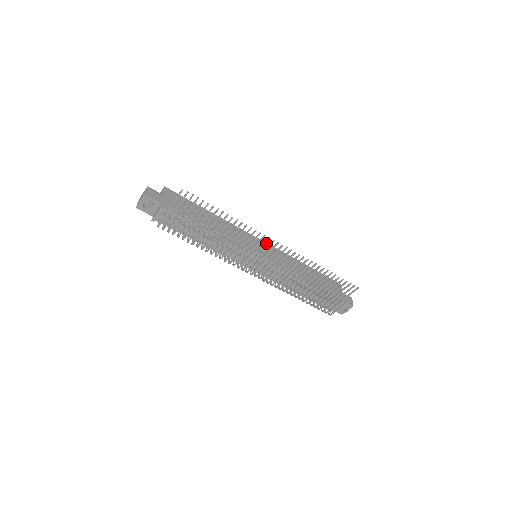
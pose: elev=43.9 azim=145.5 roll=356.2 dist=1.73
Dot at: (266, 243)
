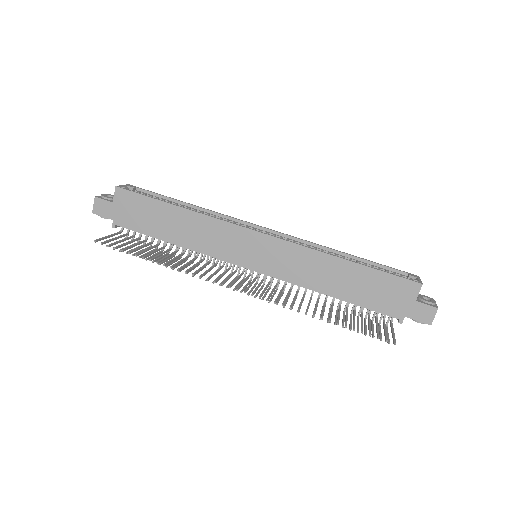
Dot at: (270, 237)
